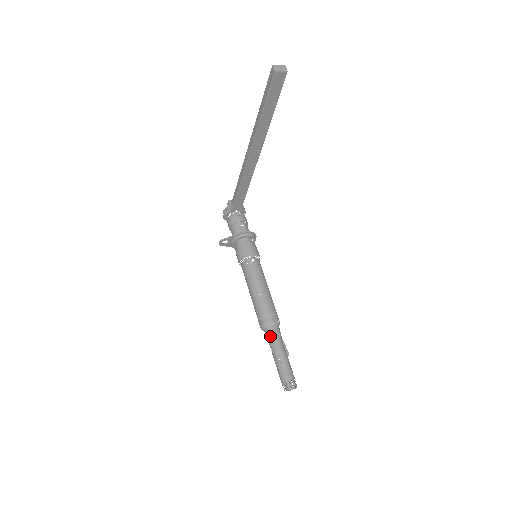
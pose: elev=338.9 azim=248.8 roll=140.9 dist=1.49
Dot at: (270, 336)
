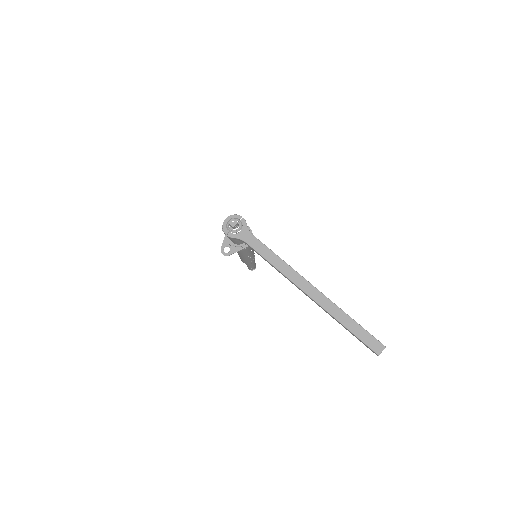
Dot at: occluded
